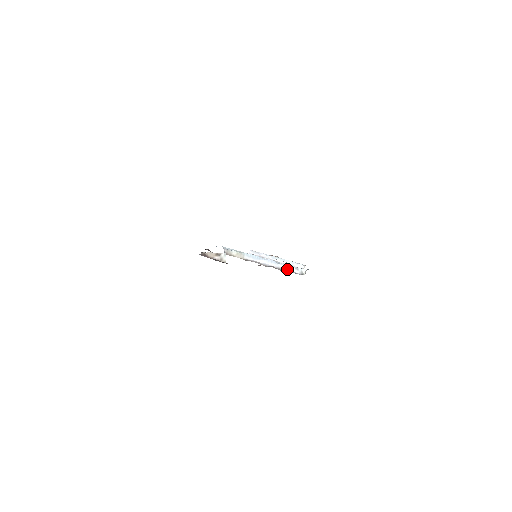
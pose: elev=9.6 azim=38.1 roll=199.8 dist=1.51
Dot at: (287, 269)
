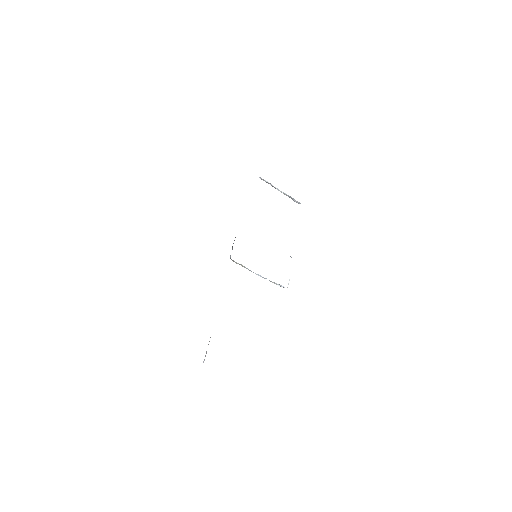
Dot at: (274, 283)
